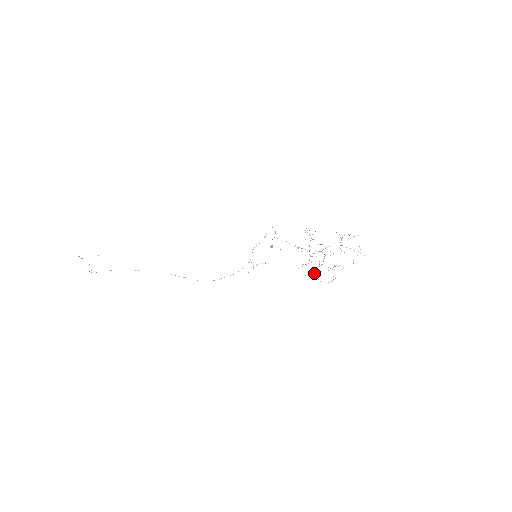
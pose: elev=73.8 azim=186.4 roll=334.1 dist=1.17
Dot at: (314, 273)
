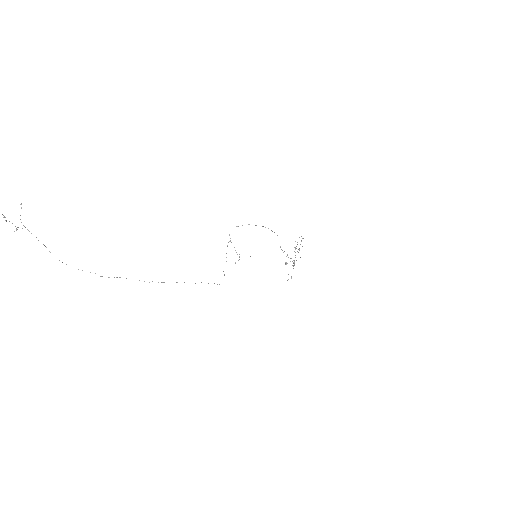
Dot at: occluded
